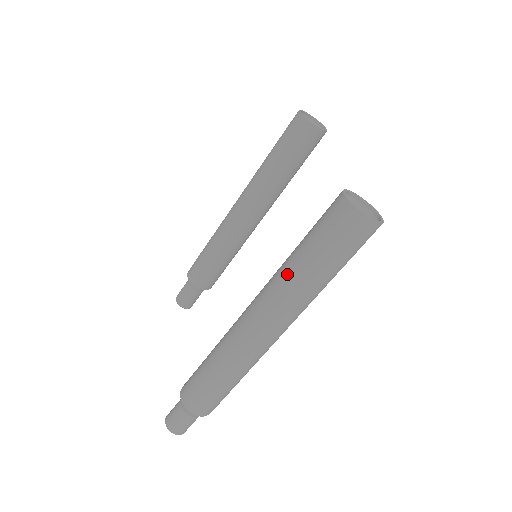
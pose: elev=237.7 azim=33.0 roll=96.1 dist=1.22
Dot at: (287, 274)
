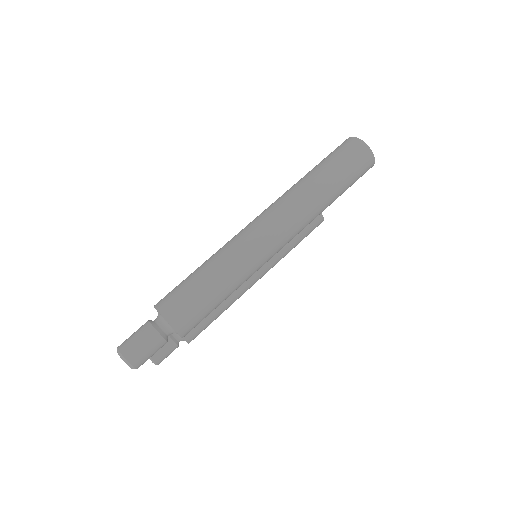
Dot at: (298, 182)
